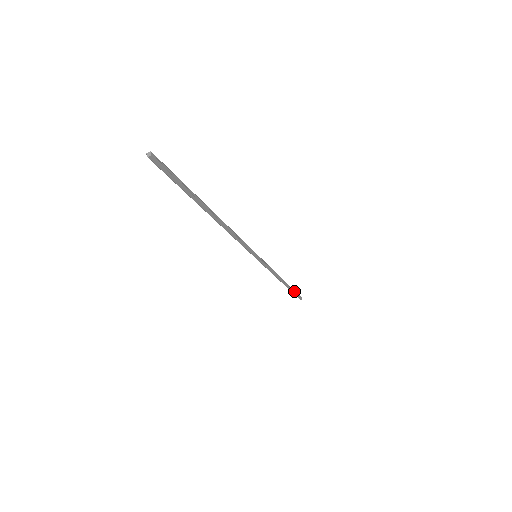
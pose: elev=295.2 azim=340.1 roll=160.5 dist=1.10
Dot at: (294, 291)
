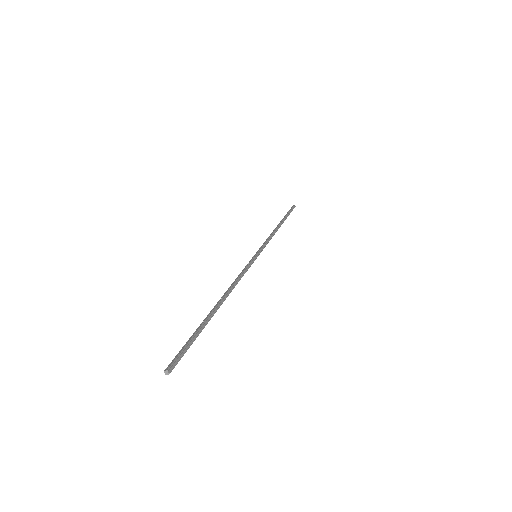
Dot at: (289, 214)
